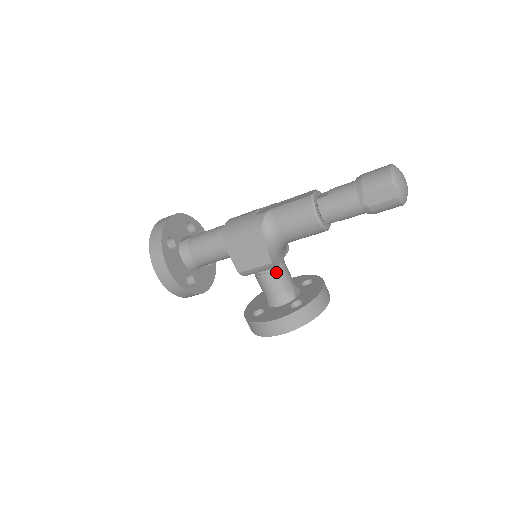
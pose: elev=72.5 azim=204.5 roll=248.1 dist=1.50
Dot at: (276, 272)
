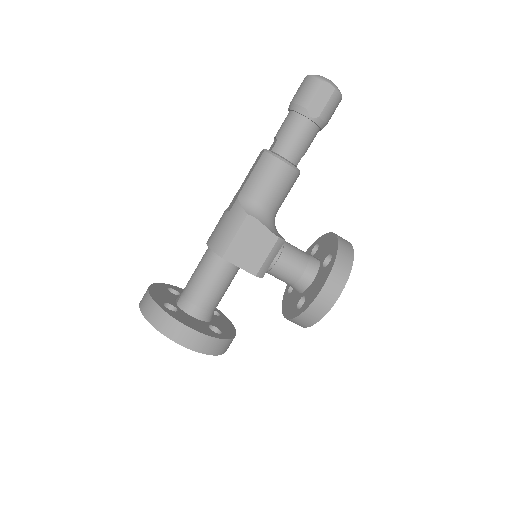
Dot at: (286, 250)
